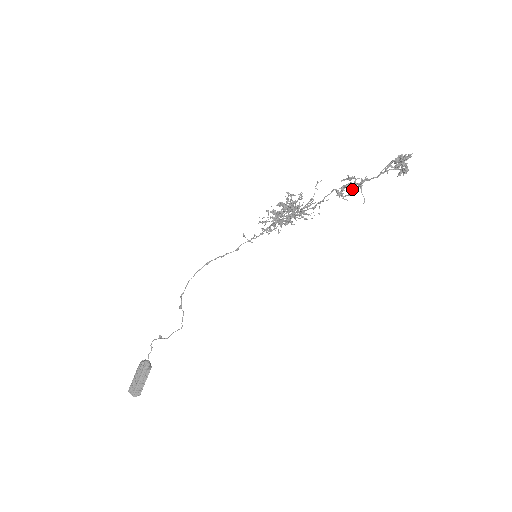
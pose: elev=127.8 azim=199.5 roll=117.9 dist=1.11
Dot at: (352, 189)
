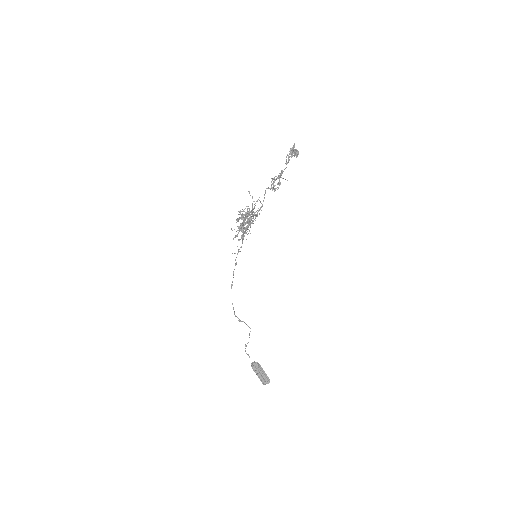
Dot at: (279, 182)
